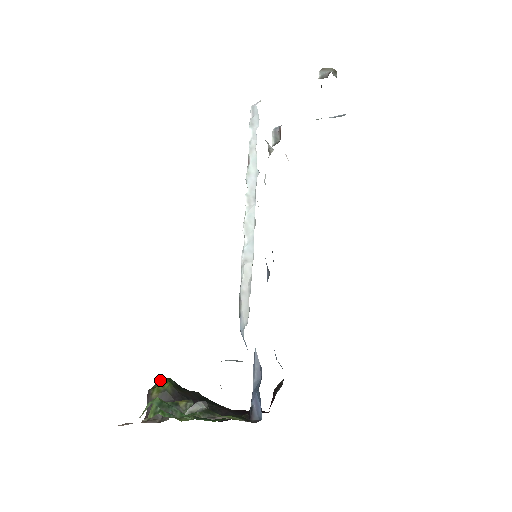
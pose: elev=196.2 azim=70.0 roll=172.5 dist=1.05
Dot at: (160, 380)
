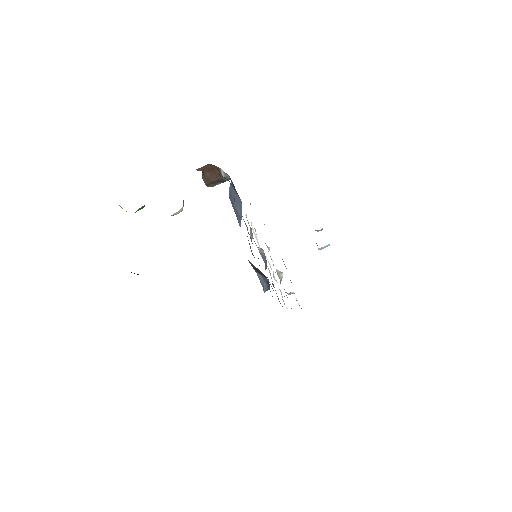
Dot at: occluded
